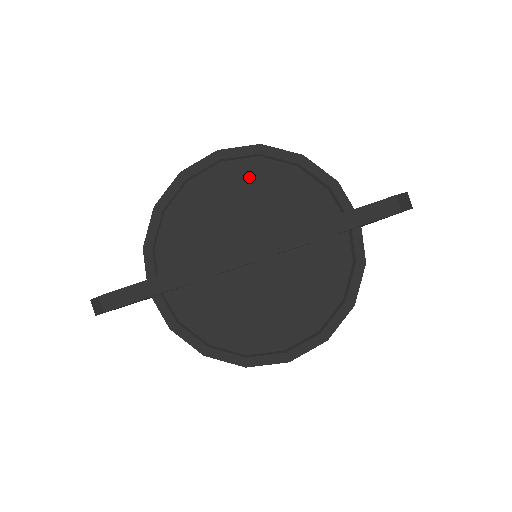
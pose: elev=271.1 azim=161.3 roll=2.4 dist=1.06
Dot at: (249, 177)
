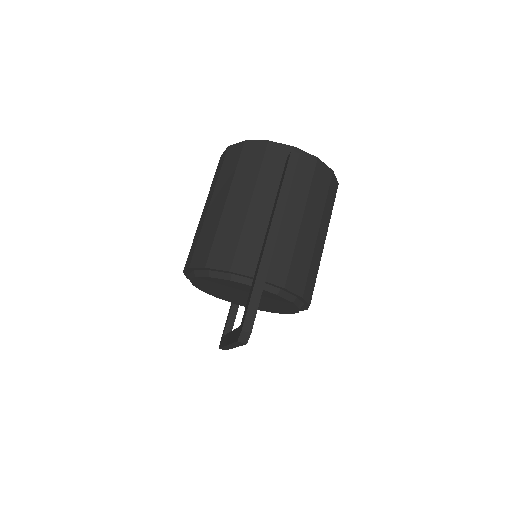
Dot at: (204, 282)
